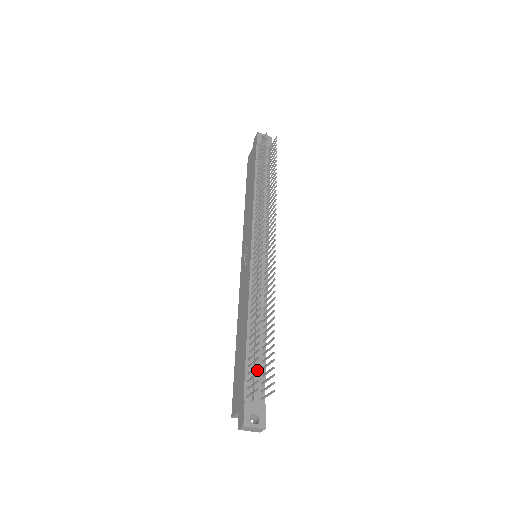
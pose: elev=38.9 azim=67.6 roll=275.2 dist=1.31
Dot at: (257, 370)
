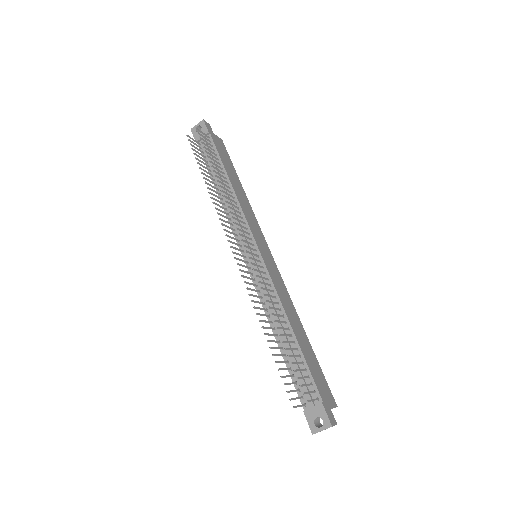
Dot at: (300, 376)
